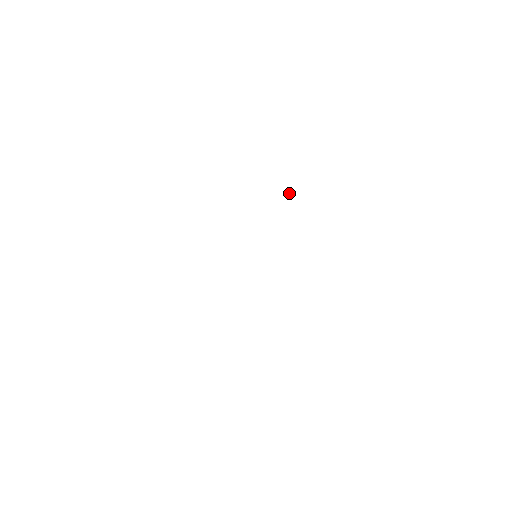
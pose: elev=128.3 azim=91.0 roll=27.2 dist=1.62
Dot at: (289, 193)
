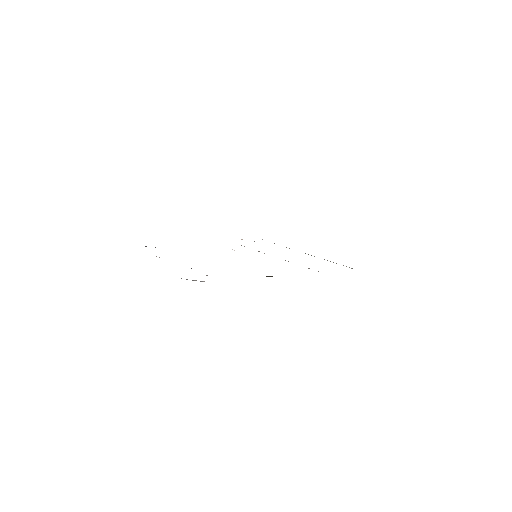
Dot at: (241, 239)
